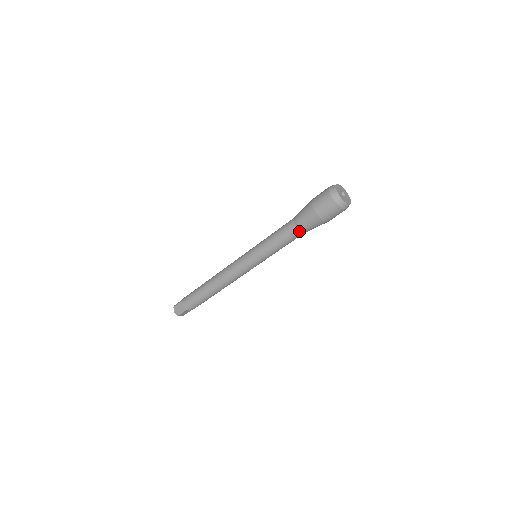
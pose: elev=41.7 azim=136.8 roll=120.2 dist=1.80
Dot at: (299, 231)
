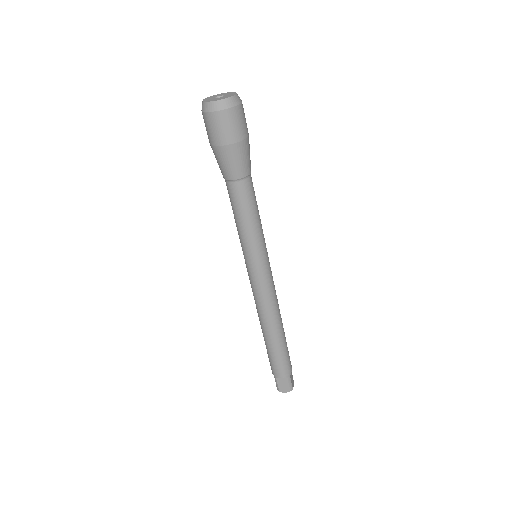
Dot at: (229, 184)
